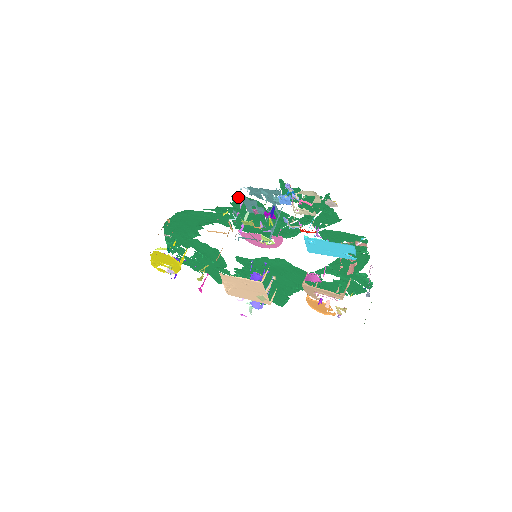
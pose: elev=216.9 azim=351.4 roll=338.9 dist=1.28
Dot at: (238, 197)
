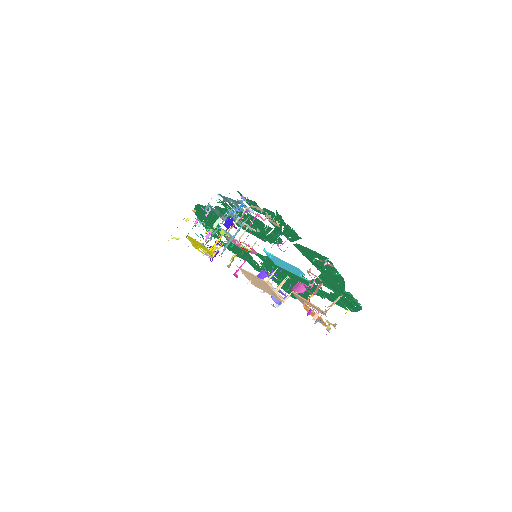
Dot at: occluded
